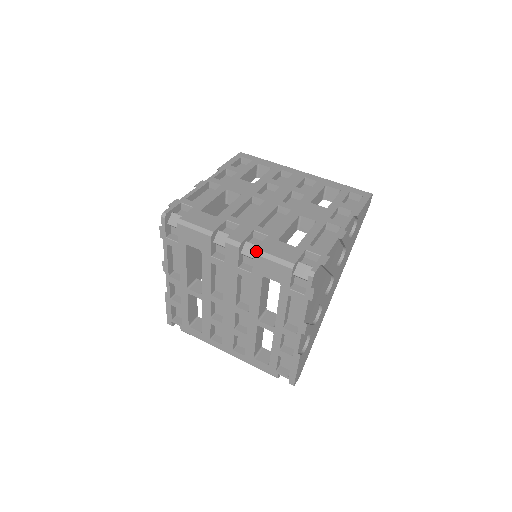
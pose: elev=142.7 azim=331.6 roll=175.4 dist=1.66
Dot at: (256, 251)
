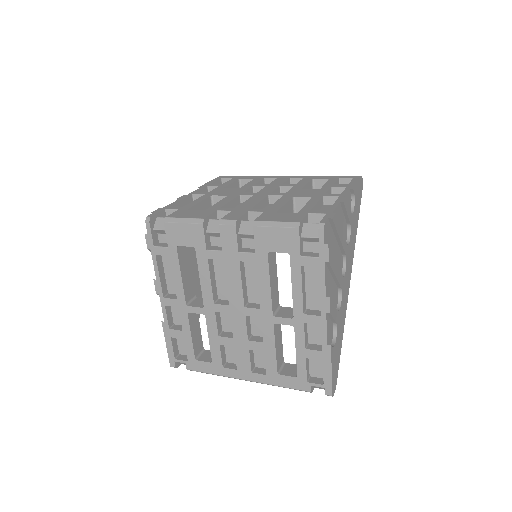
Dot at: (255, 223)
